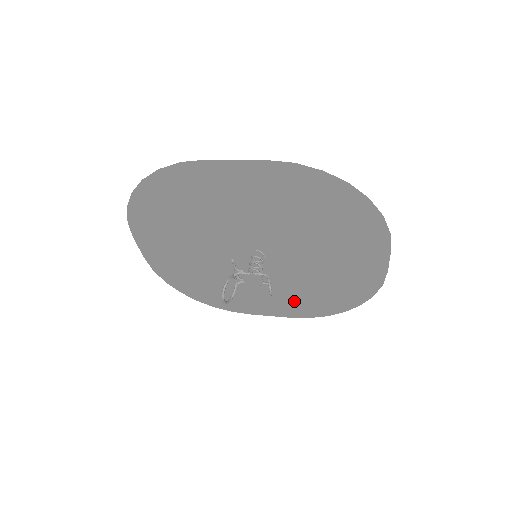
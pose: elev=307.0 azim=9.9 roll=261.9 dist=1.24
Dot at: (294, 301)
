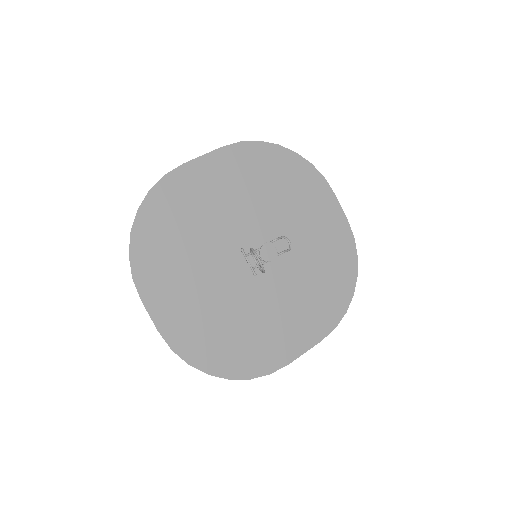
Dot at: (312, 308)
